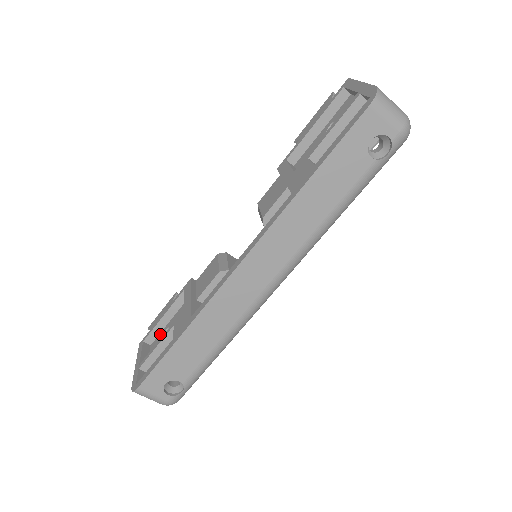
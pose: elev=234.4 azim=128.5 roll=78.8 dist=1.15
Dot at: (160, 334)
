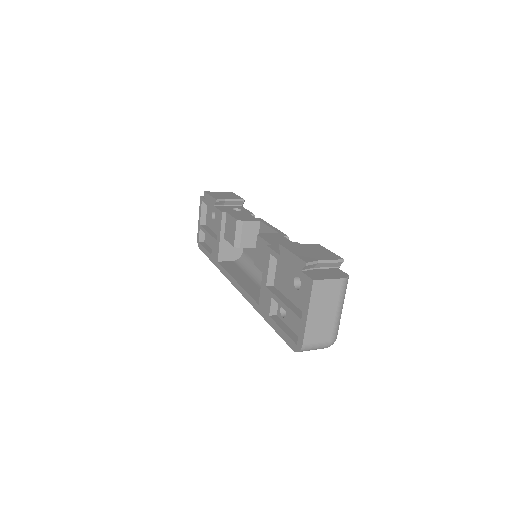
Dot at: occluded
